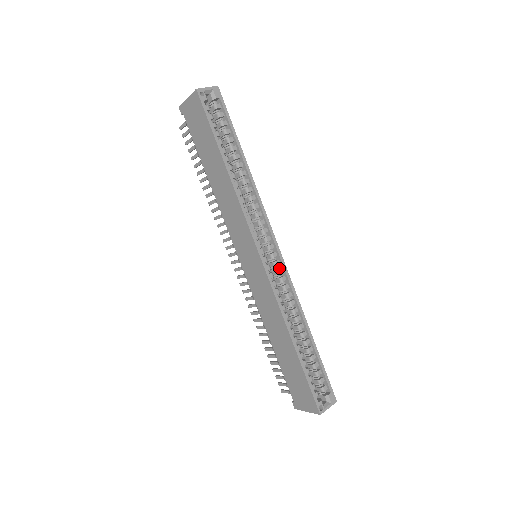
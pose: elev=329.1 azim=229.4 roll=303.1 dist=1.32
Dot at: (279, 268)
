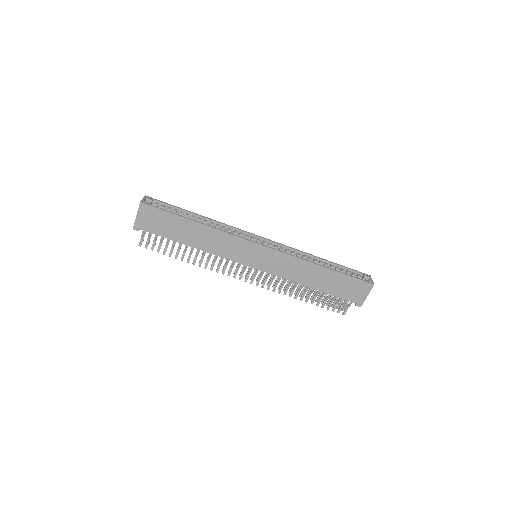
Dot at: (274, 246)
